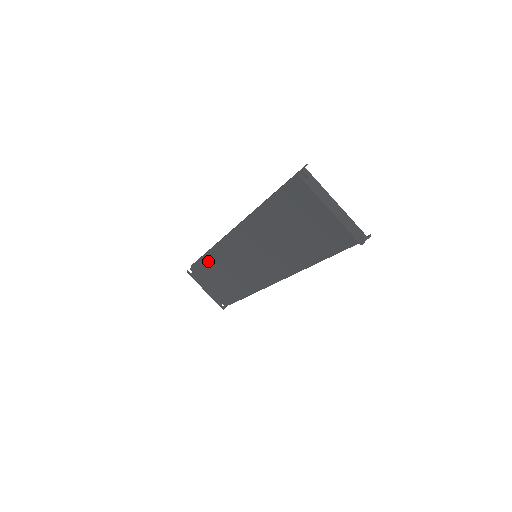
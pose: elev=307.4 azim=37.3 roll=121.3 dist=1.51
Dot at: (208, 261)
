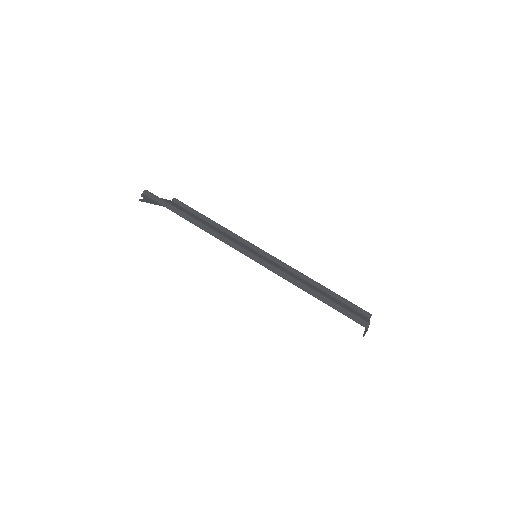
Dot at: occluded
